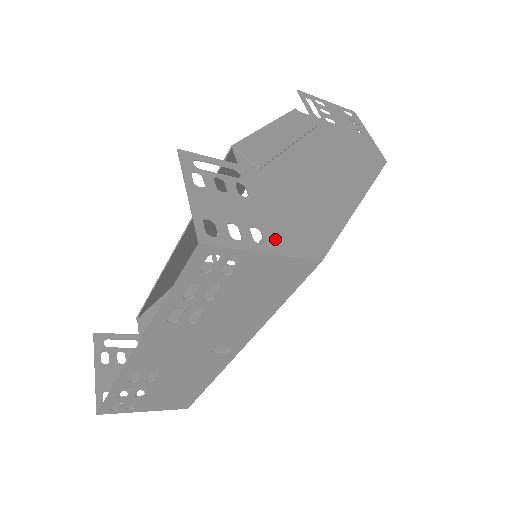
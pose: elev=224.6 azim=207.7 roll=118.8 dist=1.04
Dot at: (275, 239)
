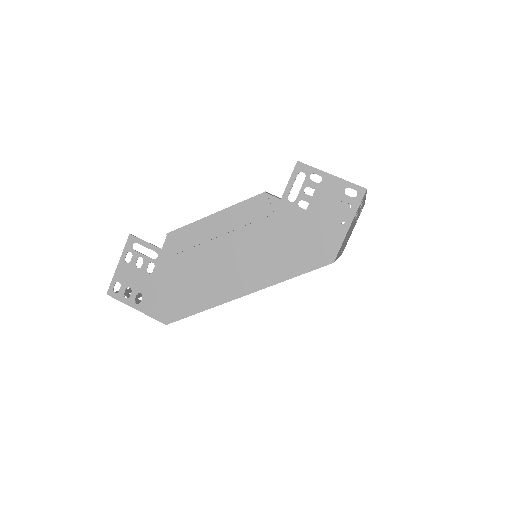
Dot at: (147, 304)
